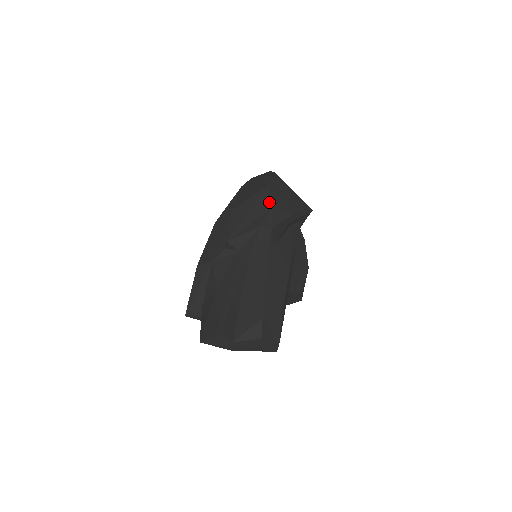
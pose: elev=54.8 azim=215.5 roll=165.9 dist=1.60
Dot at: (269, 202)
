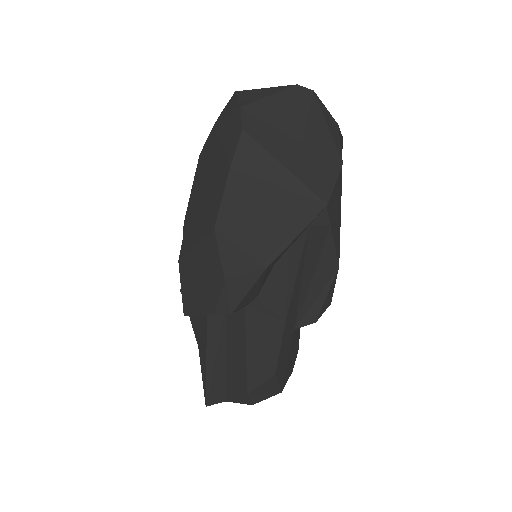
Dot at: (220, 267)
